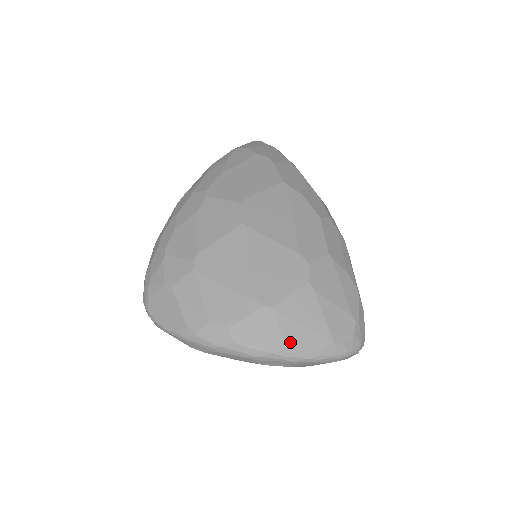
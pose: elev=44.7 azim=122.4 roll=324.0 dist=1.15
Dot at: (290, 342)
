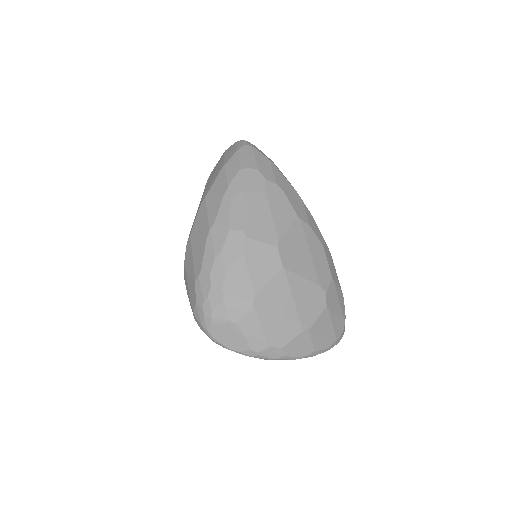
Dot at: (316, 348)
